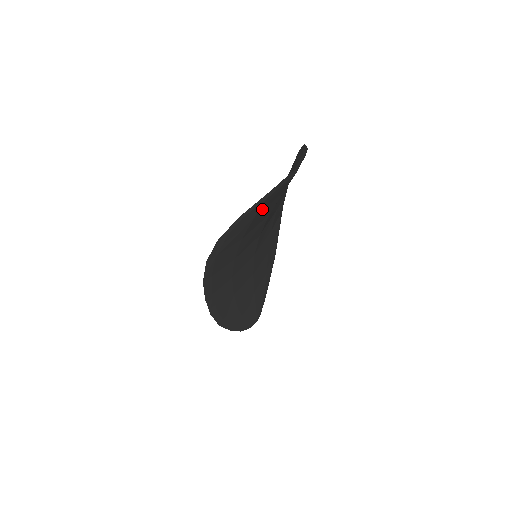
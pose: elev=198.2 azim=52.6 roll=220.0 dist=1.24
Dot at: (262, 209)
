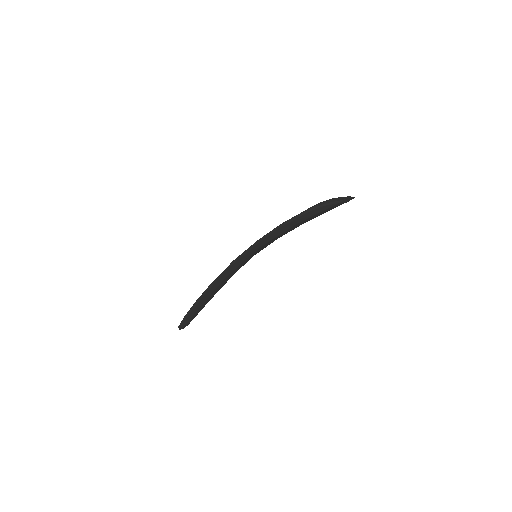
Dot at: (324, 210)
